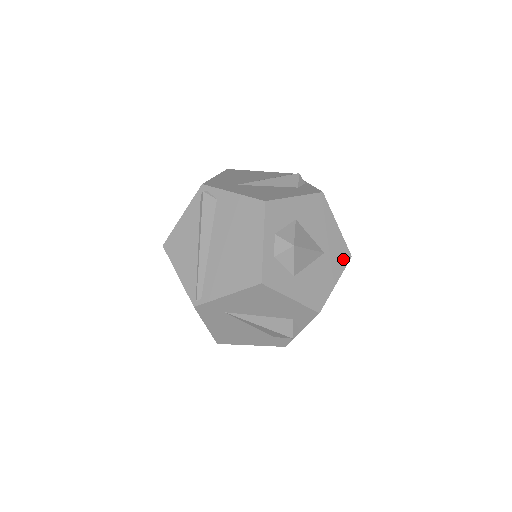
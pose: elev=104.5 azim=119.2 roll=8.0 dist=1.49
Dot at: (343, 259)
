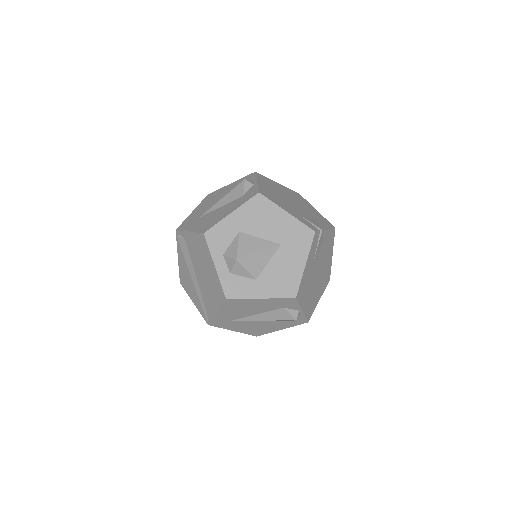
Dot at: (305, 239)
